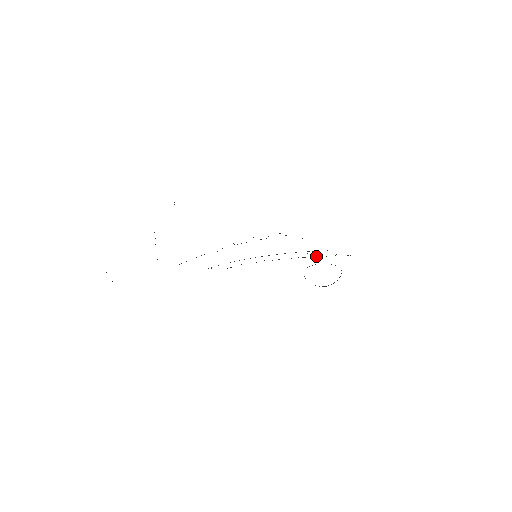
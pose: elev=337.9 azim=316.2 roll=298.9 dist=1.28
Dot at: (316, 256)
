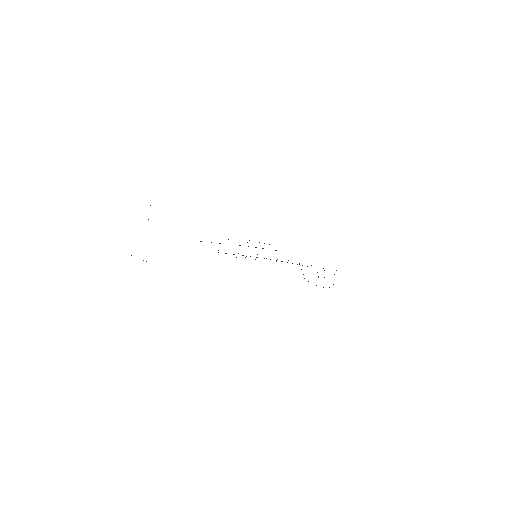
Dot at: occluded
